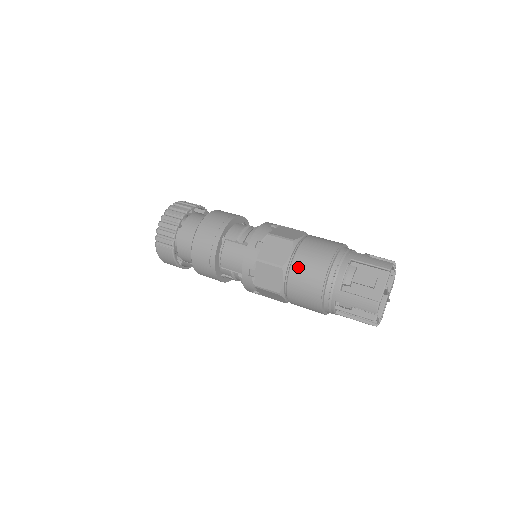
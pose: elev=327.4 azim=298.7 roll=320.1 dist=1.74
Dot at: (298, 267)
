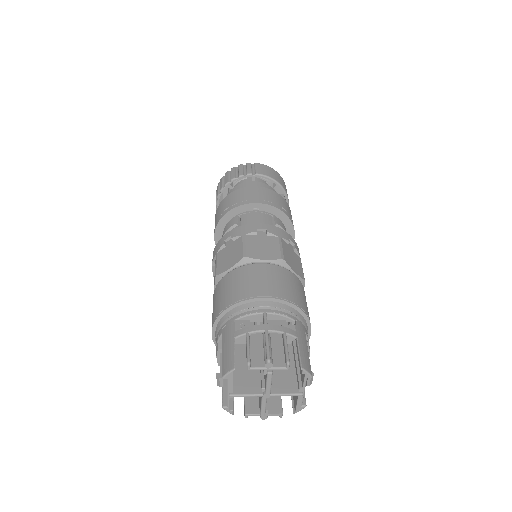
Dot at: occluded
